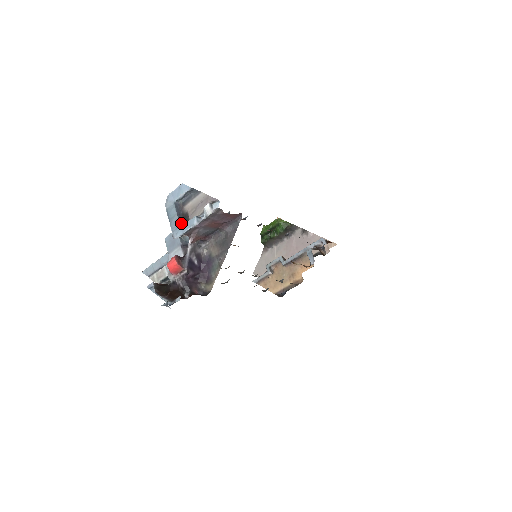
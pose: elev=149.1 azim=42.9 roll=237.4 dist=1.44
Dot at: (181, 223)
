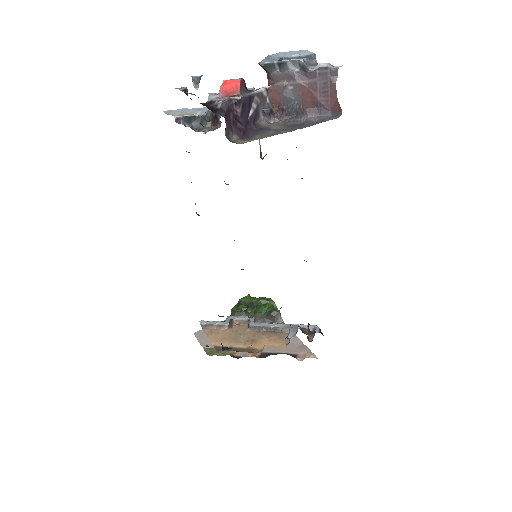
Dot at: occluded
